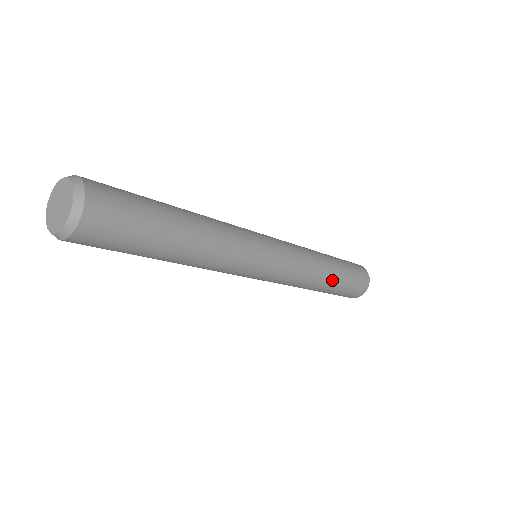
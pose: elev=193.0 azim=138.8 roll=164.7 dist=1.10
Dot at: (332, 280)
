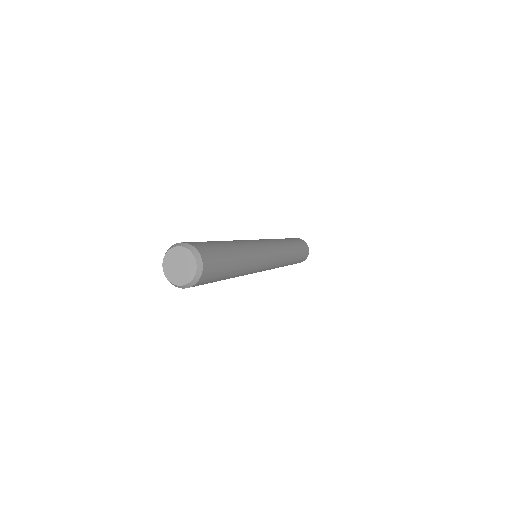
Dot at: (293, 259)
